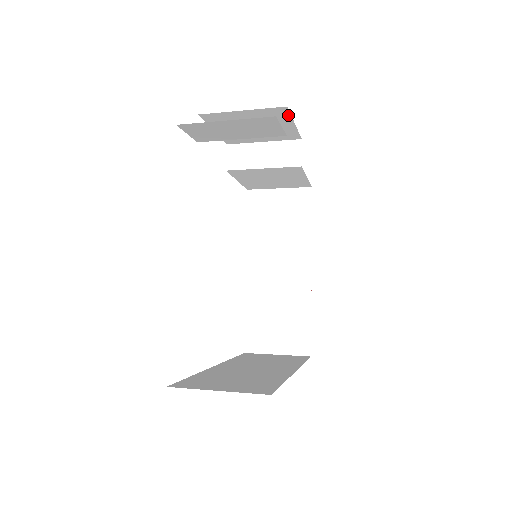
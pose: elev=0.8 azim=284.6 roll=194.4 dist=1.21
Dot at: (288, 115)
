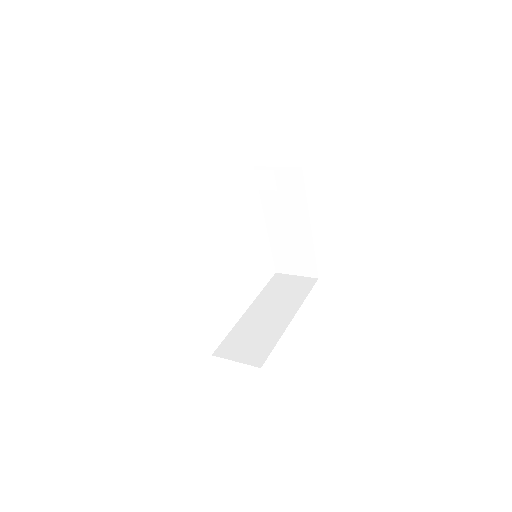
Dot at: occluded
